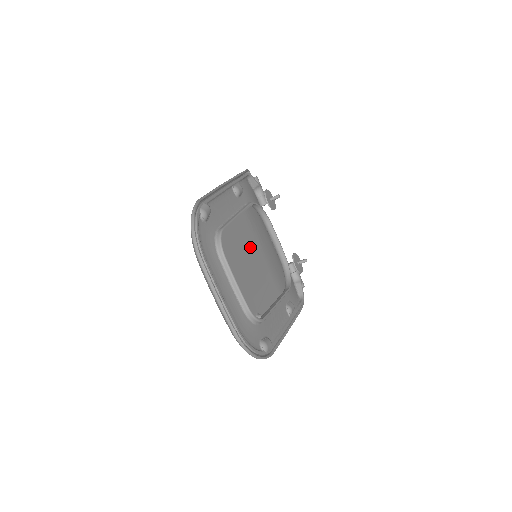
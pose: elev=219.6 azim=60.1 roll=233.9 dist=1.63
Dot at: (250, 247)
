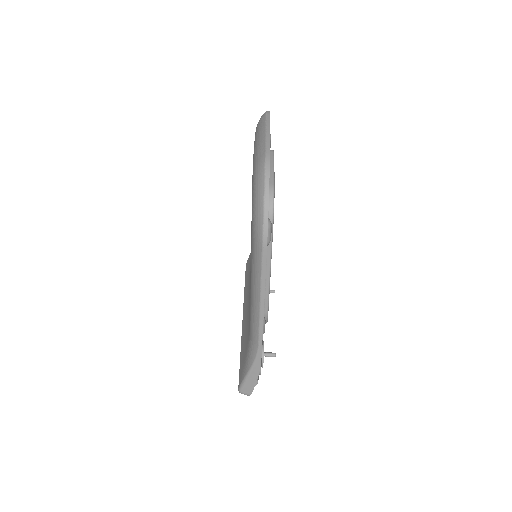
Dot at: occluded
